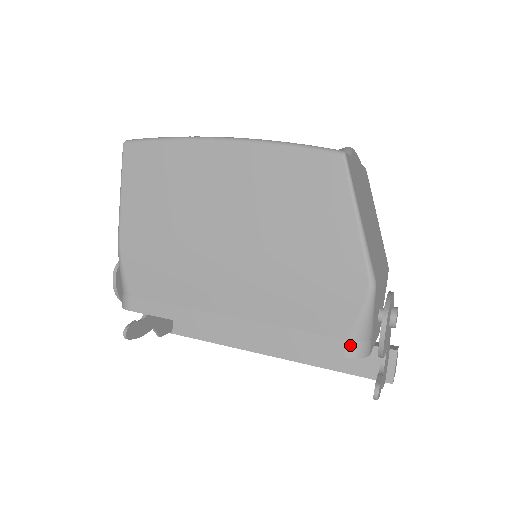
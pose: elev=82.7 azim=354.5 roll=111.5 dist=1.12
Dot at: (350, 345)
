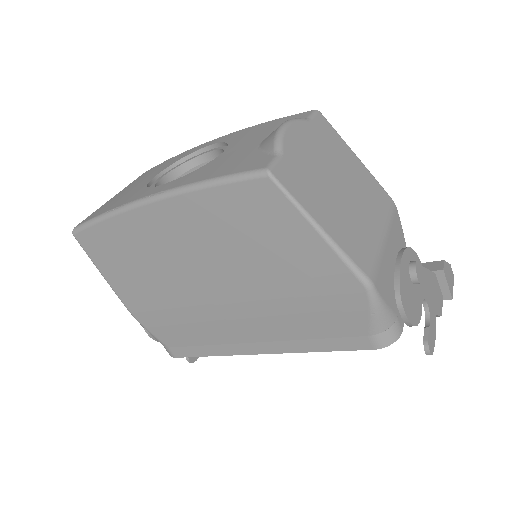
Dot at: (376, 339)
